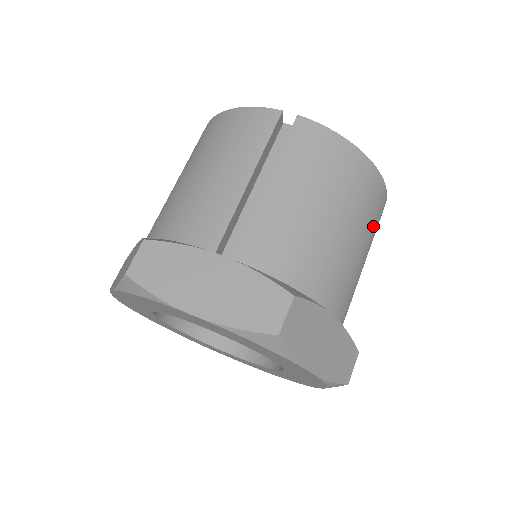
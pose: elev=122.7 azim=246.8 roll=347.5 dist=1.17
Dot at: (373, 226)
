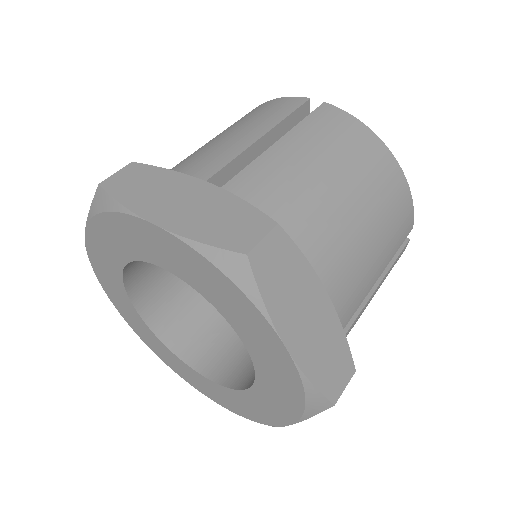
Dot at: (393, 234)
